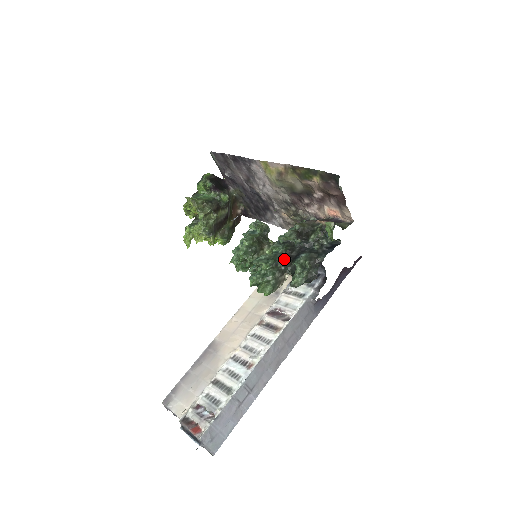
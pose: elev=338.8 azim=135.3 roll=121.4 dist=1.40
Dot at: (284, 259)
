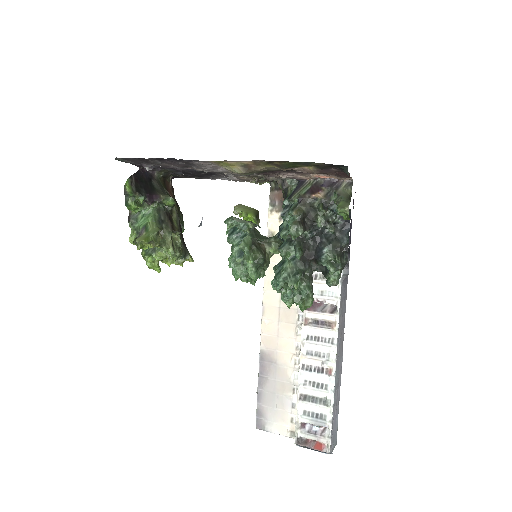
Dot at: (307, 263)
